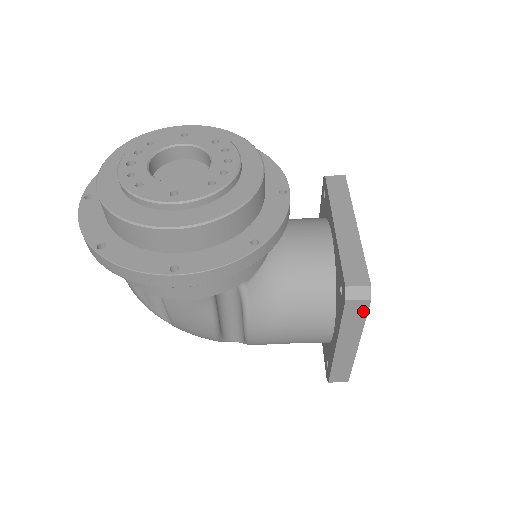
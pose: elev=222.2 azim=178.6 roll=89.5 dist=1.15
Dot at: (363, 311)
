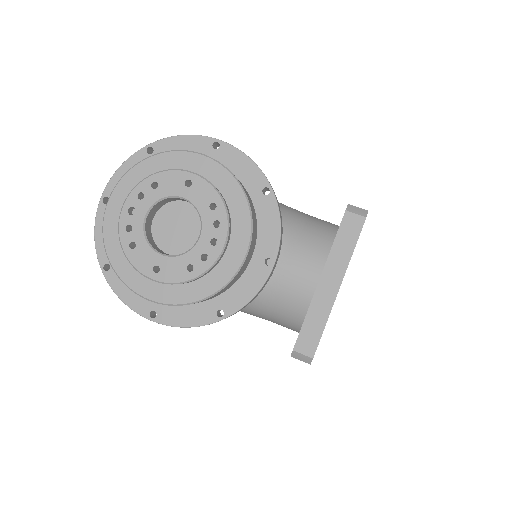
Dot at: occluded
